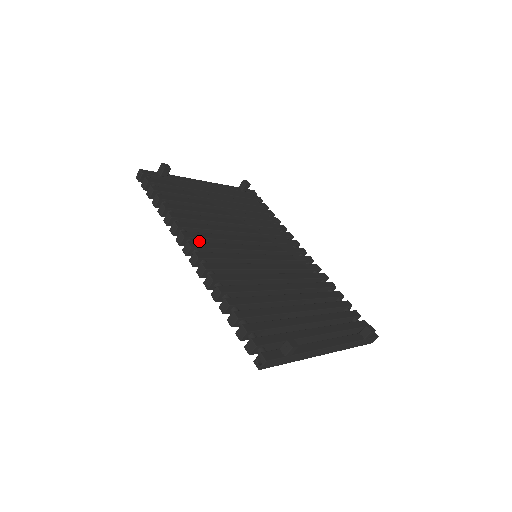
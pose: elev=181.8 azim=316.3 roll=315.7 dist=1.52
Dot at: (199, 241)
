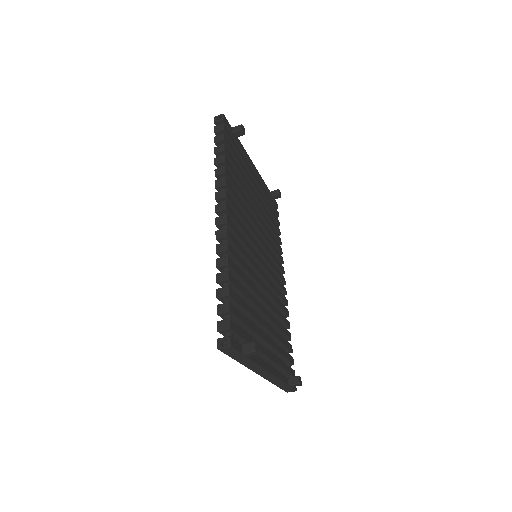
Dot at: occluded
